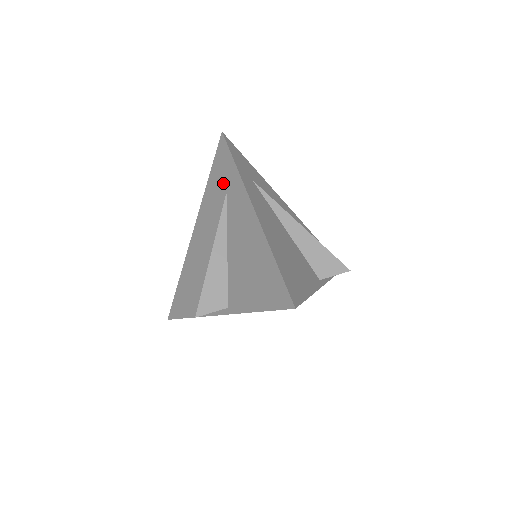
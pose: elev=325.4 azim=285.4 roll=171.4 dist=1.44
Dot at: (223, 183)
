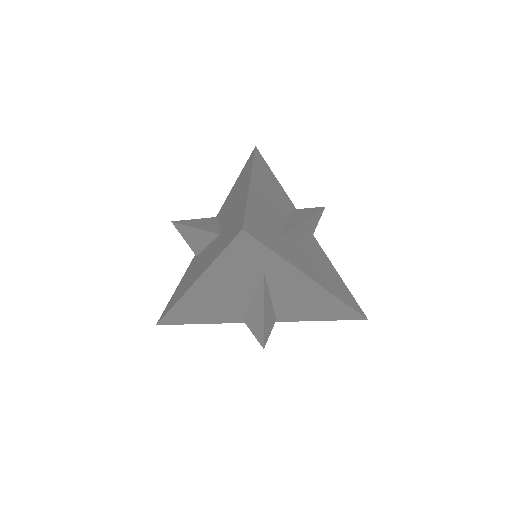
Dot at: (256, 268)
